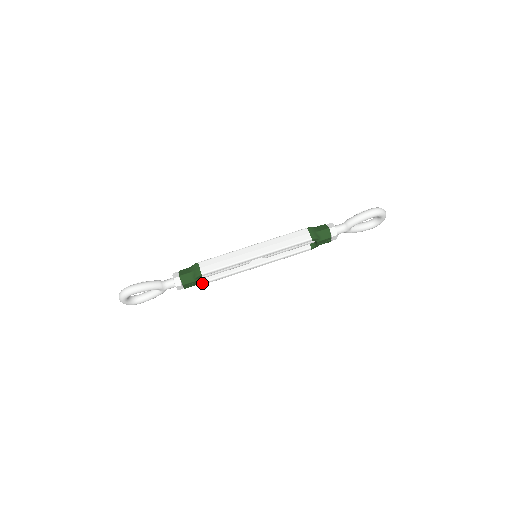
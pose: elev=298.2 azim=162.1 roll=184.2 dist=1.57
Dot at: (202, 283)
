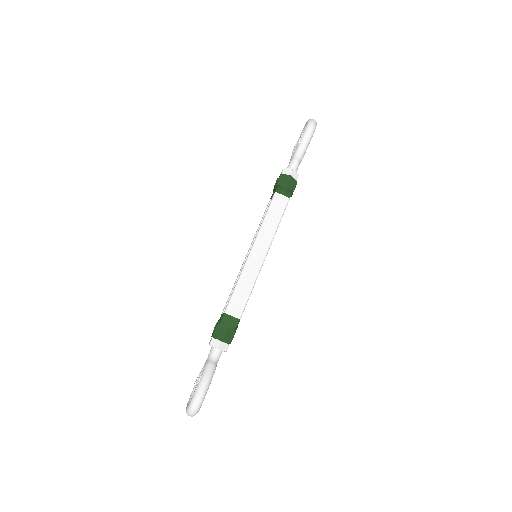
Dot at: occluded
